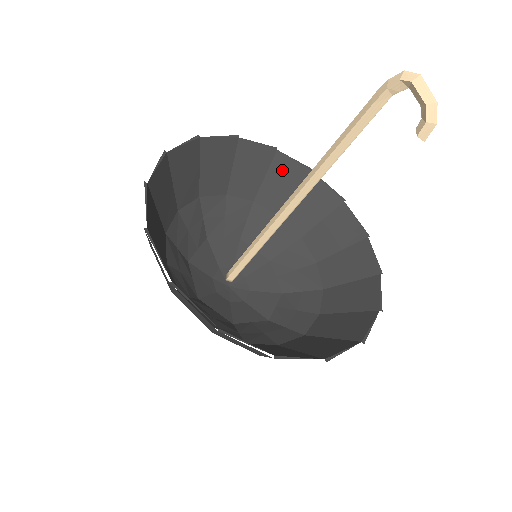
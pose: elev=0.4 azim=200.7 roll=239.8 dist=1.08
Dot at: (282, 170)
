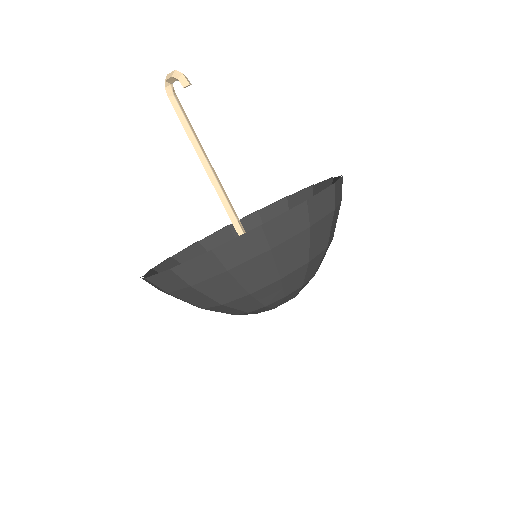
Dot at: (270, 216)
